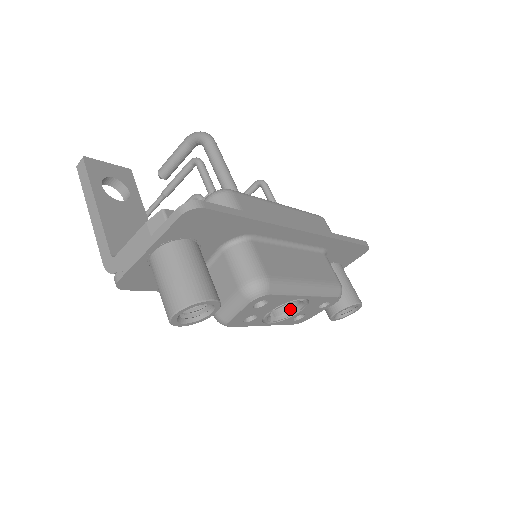
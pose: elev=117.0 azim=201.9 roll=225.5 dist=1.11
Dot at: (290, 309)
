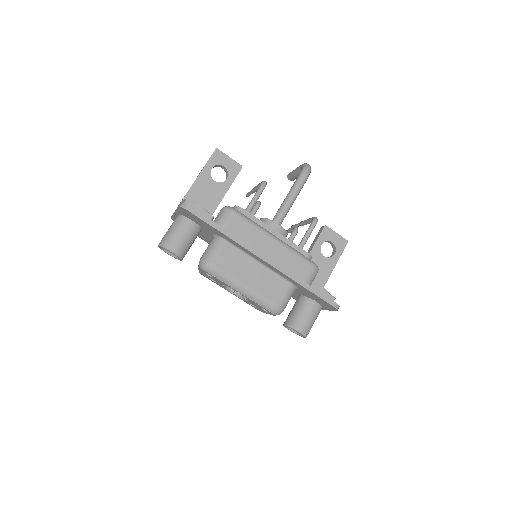
Dot at: occluded
